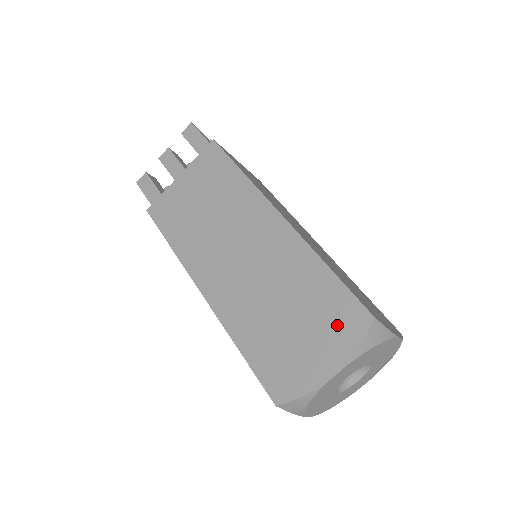
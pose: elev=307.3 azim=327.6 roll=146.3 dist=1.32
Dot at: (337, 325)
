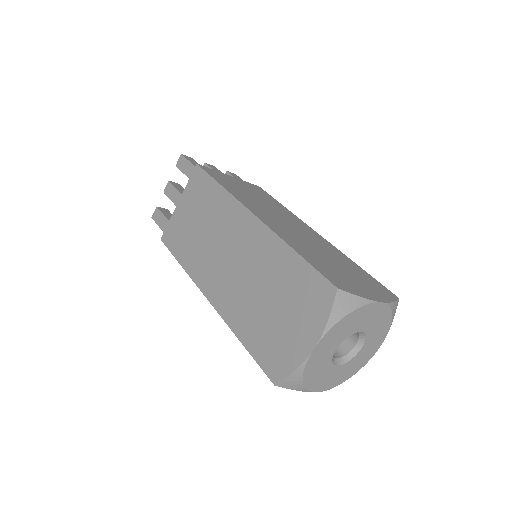
Dot at: (309, 302)
